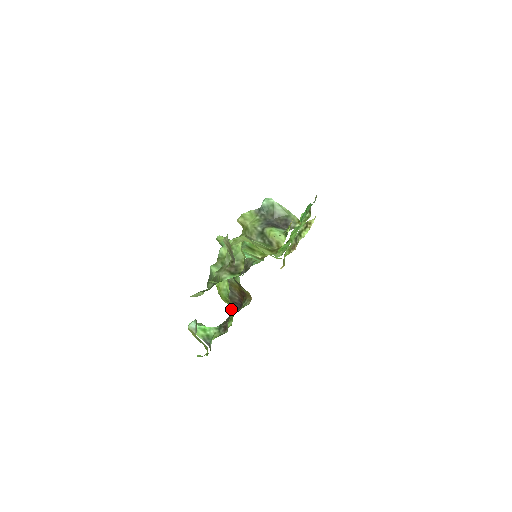
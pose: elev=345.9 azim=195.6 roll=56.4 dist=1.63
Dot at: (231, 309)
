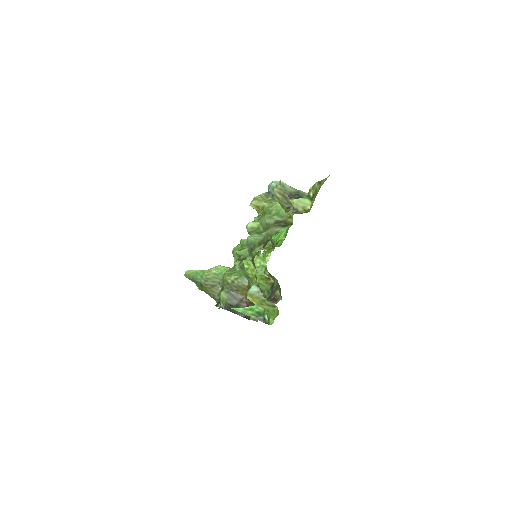
Dot at: (269, 286)
